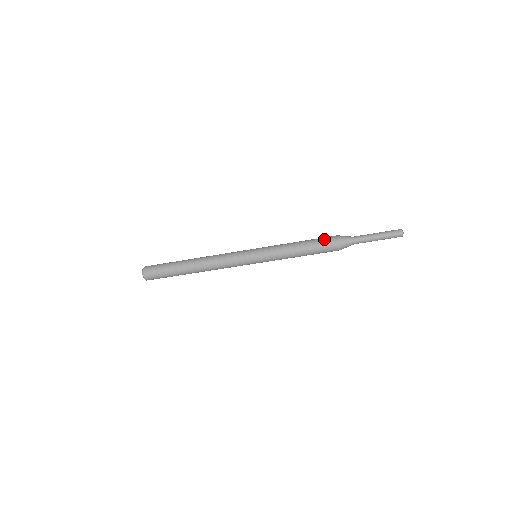
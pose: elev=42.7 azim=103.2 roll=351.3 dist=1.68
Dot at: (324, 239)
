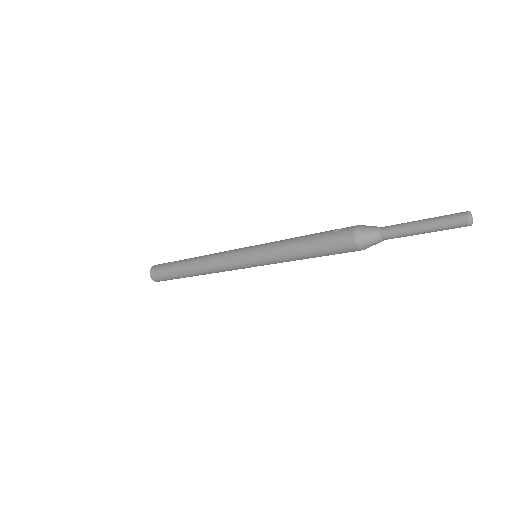
Dot at: (336, 247)
